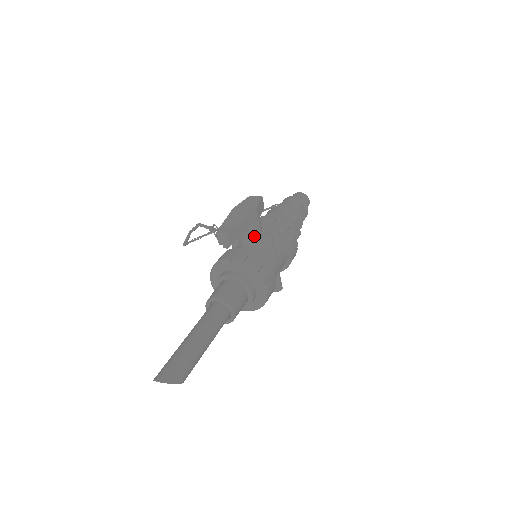
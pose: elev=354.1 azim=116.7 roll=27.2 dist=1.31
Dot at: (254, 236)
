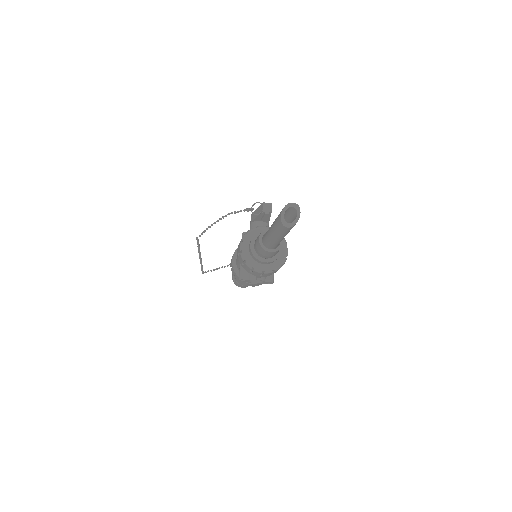
Dot at: occluded
